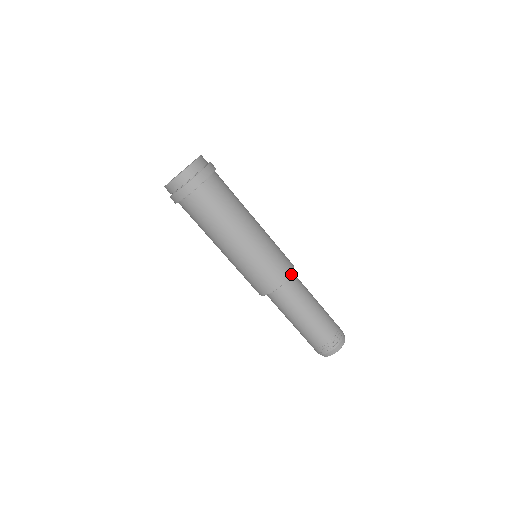
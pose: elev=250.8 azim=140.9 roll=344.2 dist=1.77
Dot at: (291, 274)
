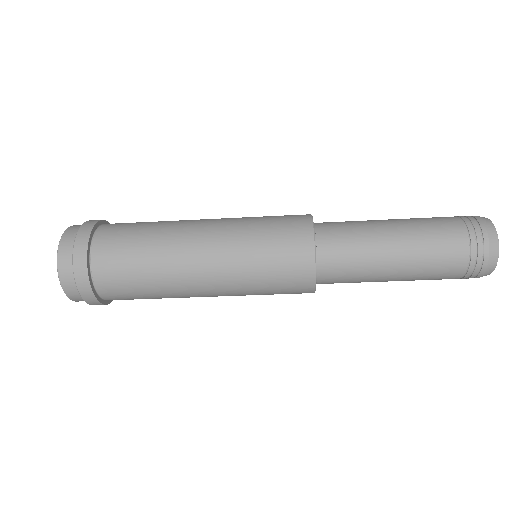
Dot at: (314, 262)
